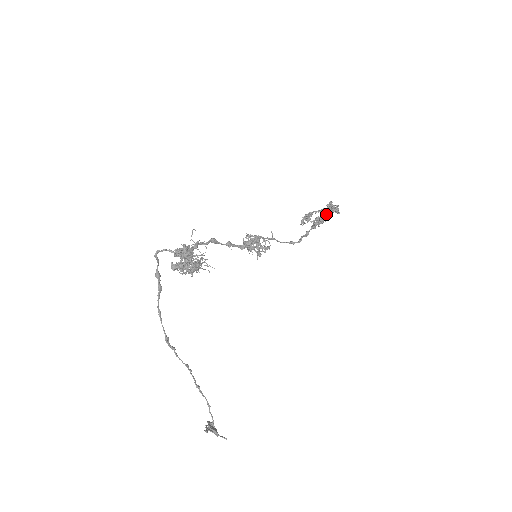
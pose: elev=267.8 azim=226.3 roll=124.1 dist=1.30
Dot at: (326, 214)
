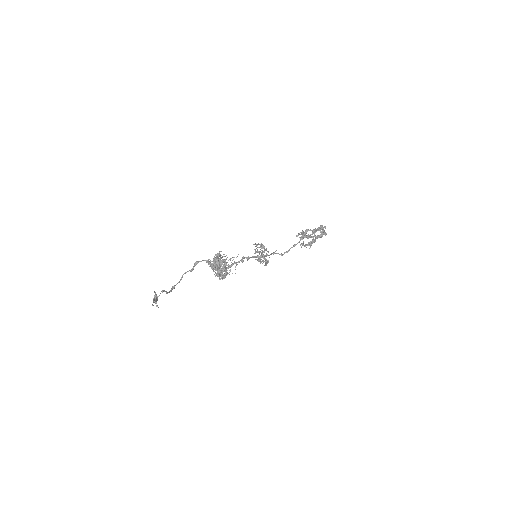
Dot at: occluded
